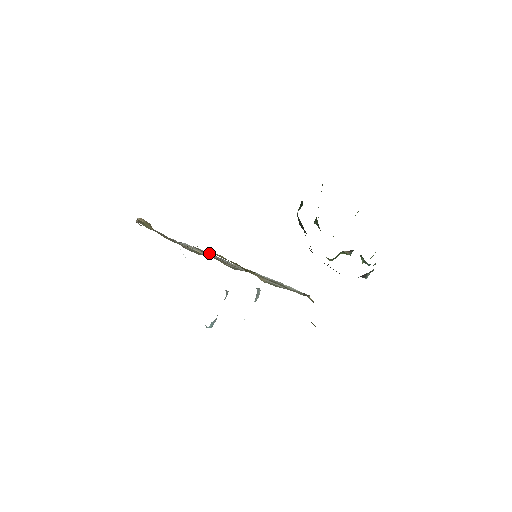
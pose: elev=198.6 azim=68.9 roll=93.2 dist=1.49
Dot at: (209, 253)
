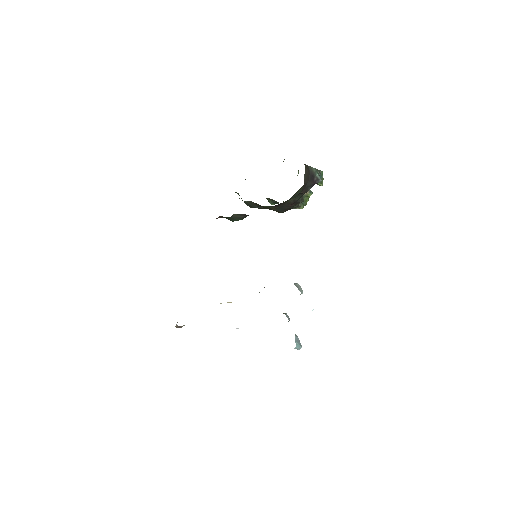
Dot at: occluded
